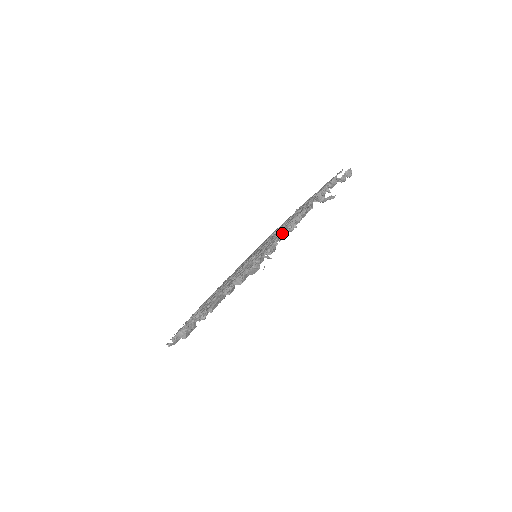
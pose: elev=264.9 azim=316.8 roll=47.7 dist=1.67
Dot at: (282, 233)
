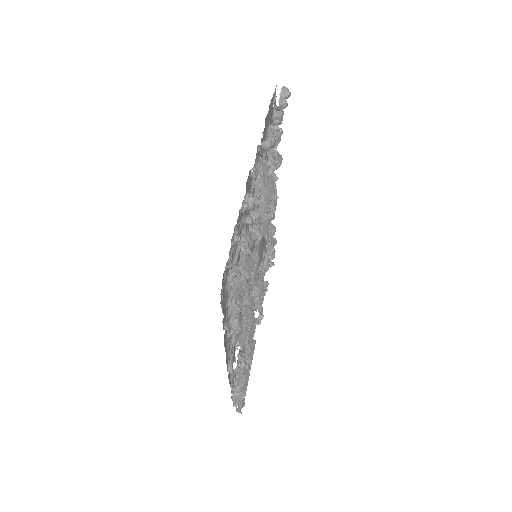
Dot at: (237, 221)
